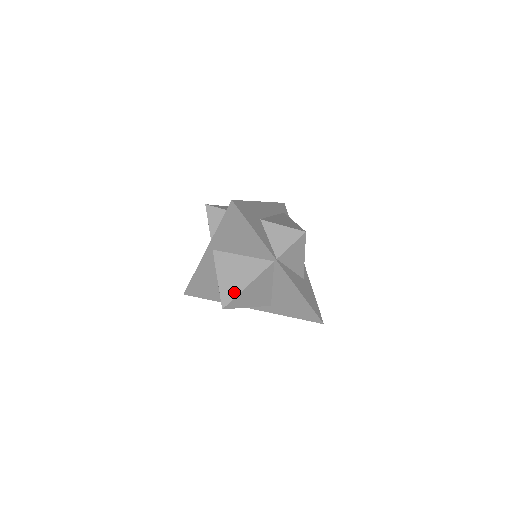
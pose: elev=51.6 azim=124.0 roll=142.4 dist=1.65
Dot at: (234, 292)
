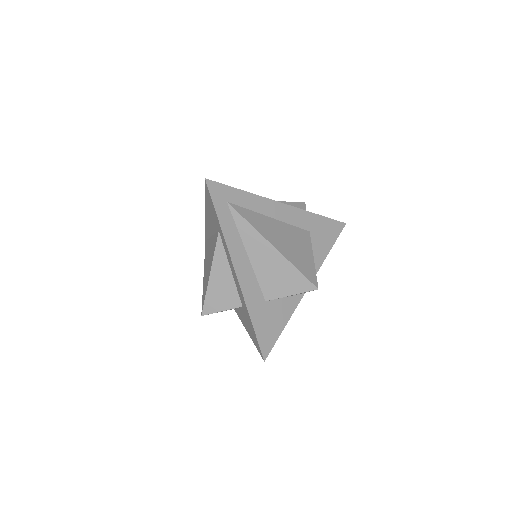
Dot at: occluded
